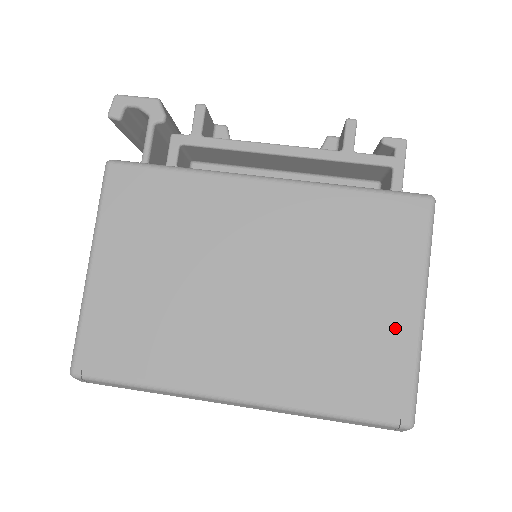
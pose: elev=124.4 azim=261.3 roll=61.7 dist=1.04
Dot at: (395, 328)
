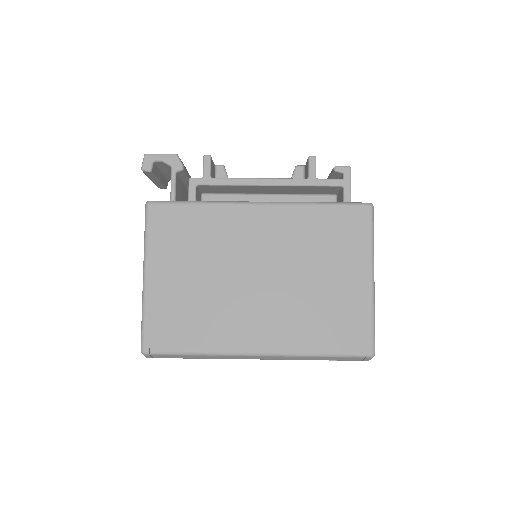
Dot at: (356, 293)
